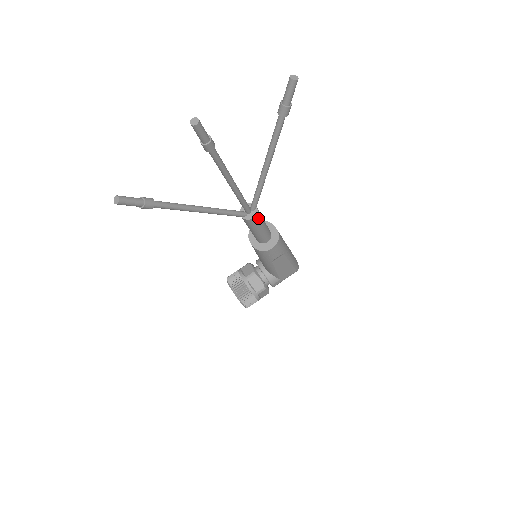
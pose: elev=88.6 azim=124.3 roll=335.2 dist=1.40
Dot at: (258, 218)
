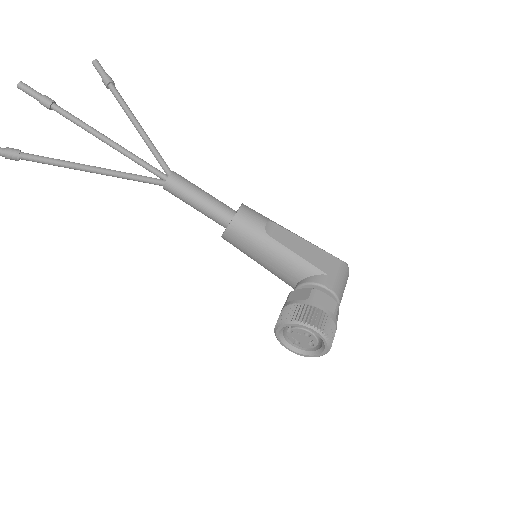
Dot at: (181, 177)
